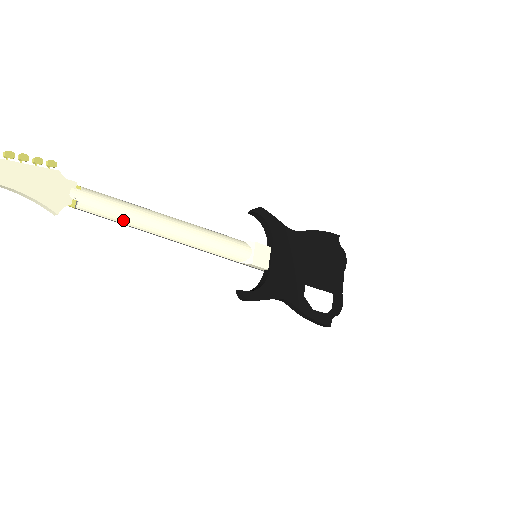
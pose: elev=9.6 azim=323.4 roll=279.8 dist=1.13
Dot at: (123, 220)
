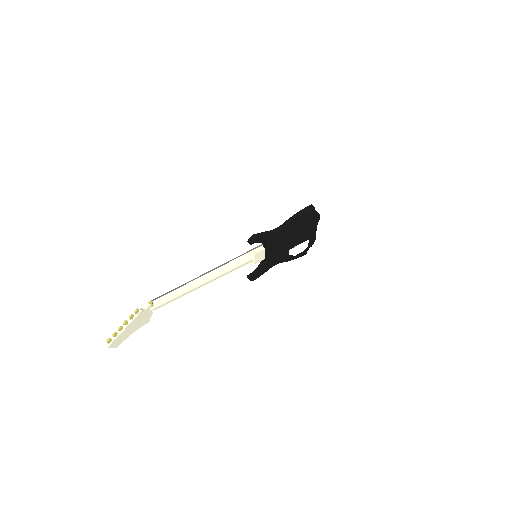
Dot at: occluded
